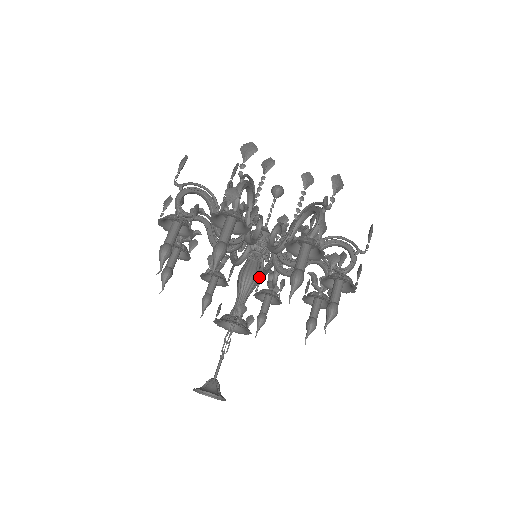
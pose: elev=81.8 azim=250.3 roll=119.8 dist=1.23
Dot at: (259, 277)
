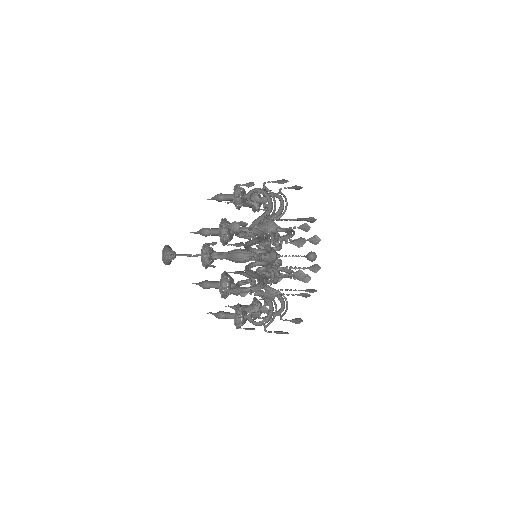
Dot at: (243, 262)
